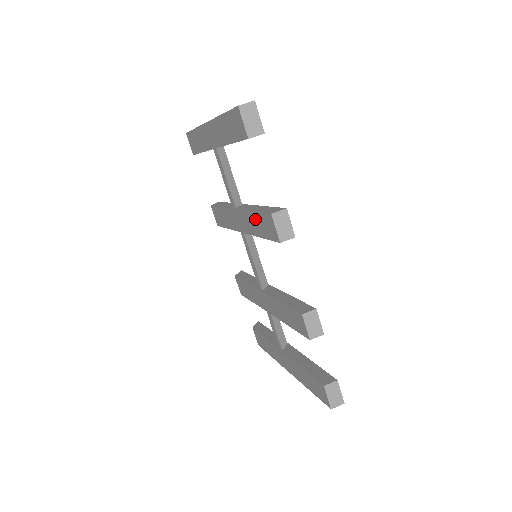
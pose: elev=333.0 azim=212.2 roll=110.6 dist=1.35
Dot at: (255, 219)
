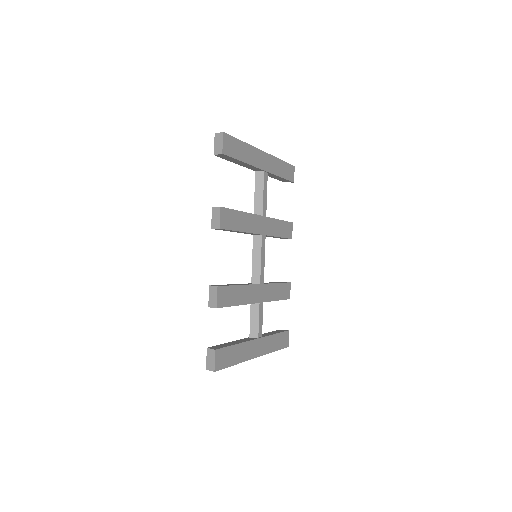
Dot at: occluded
